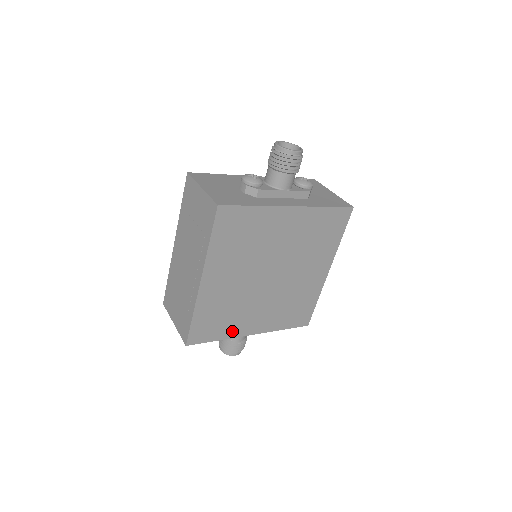
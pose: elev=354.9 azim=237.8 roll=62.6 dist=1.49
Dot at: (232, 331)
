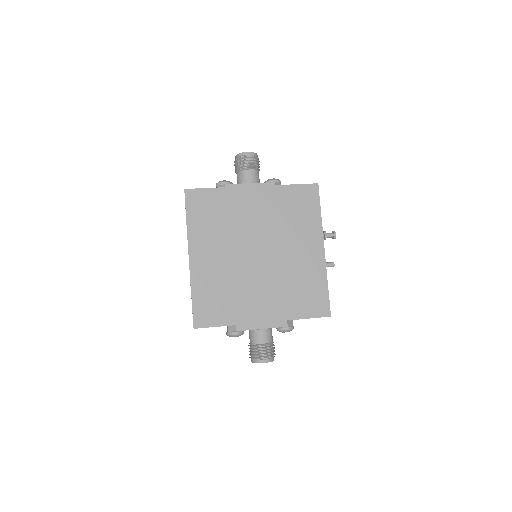
Dot at: (239, 316)
